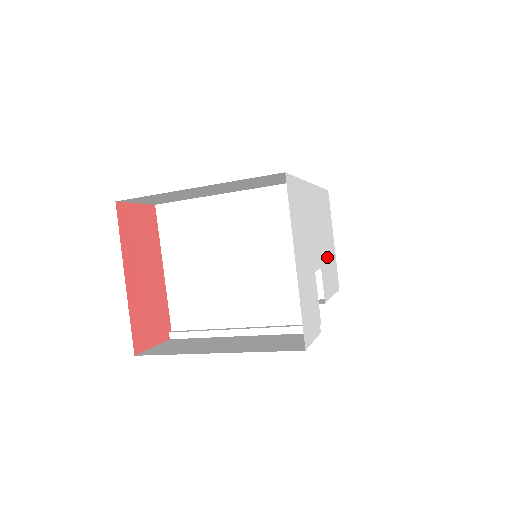
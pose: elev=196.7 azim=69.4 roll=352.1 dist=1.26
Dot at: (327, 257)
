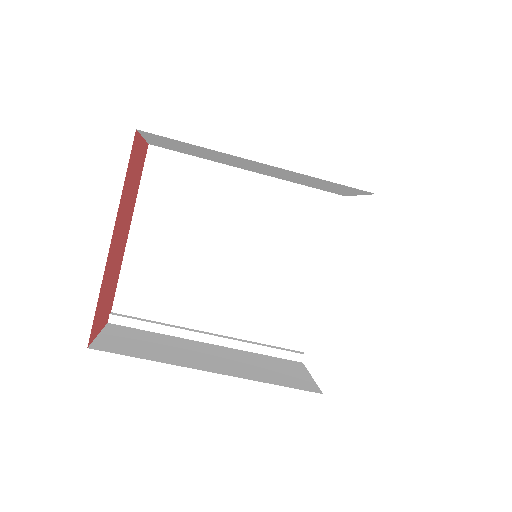
Dot at: occluded
